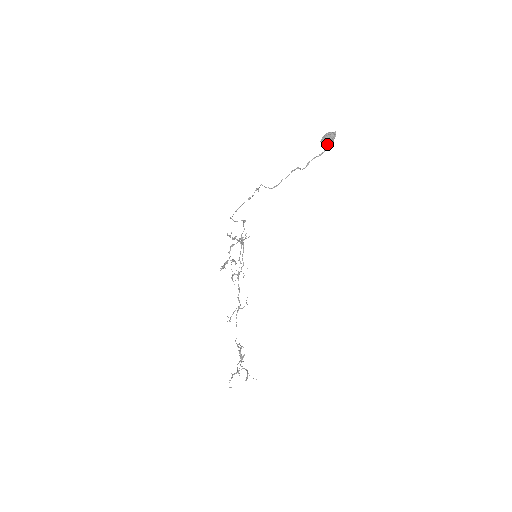
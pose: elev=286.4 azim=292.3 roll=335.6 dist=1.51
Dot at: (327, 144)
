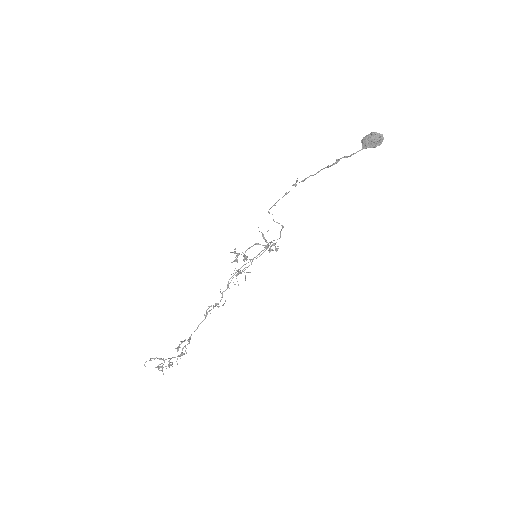
Dot at: (364, 145)
